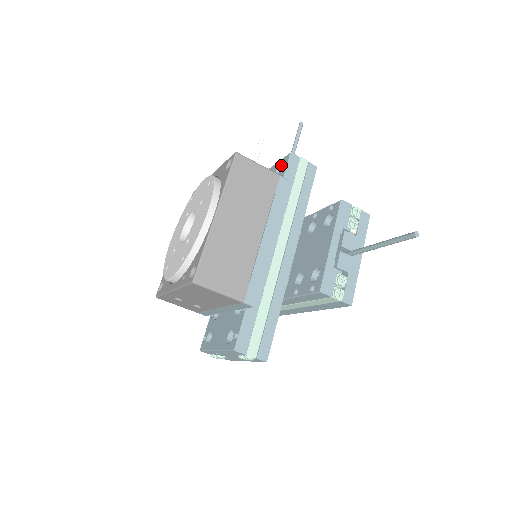
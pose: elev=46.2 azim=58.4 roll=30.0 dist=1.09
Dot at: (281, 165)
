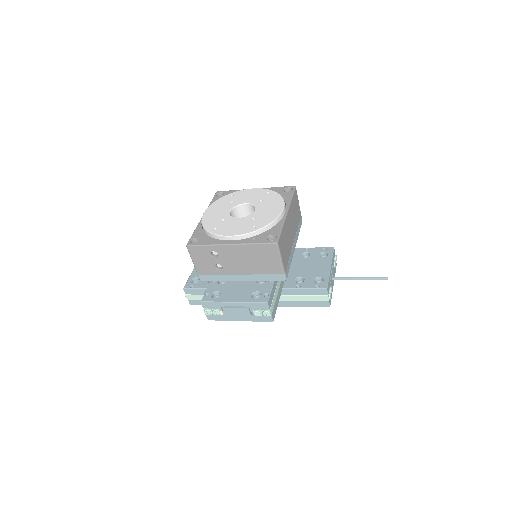
Dot at: occluded
